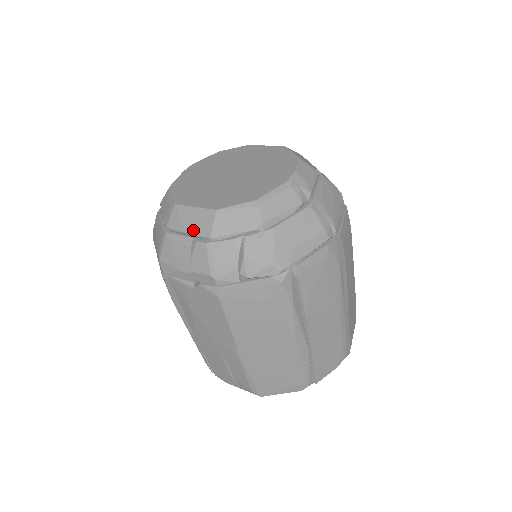
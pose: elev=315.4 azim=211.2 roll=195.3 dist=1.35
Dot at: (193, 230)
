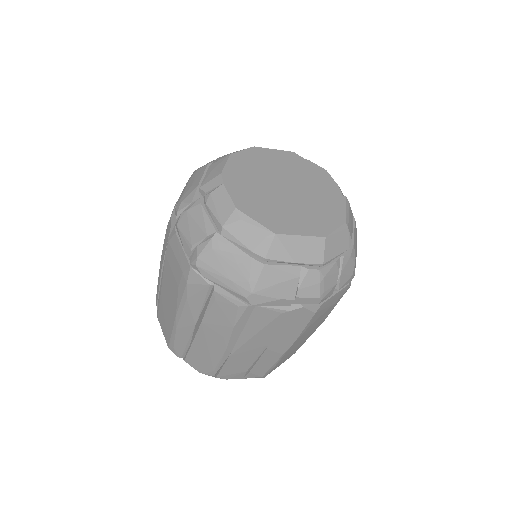
Dot at: (303, 259)
